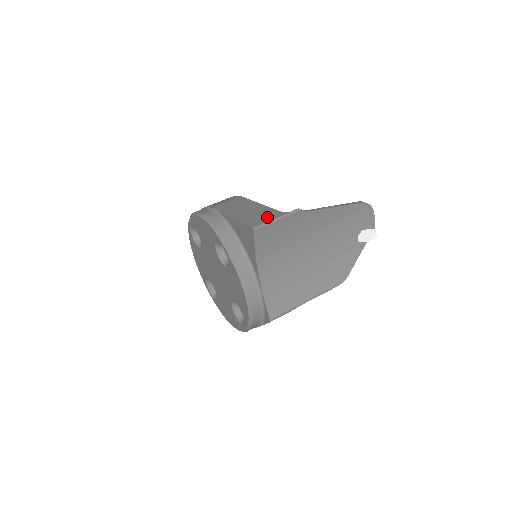
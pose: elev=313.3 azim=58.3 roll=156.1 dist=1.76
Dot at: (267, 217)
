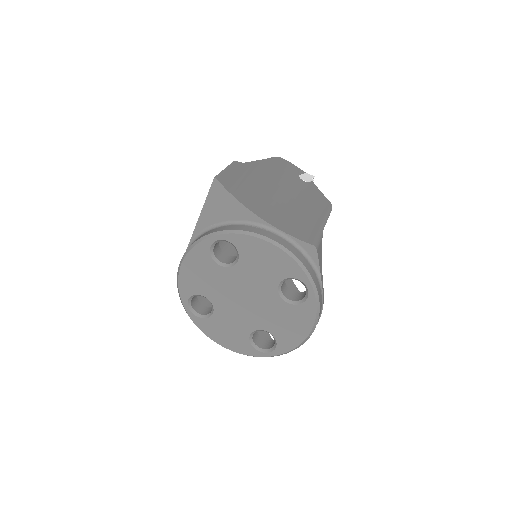
Dot at: occluded
